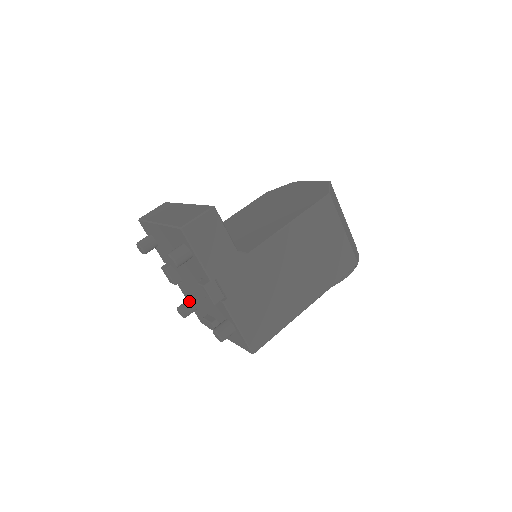
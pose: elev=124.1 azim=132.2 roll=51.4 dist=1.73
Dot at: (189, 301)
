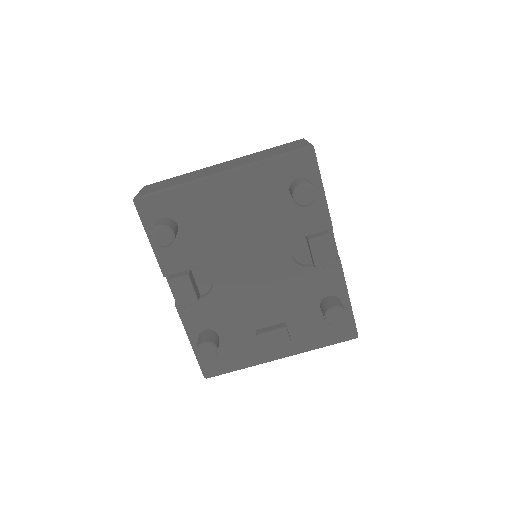
Dot at: (209, 331)
